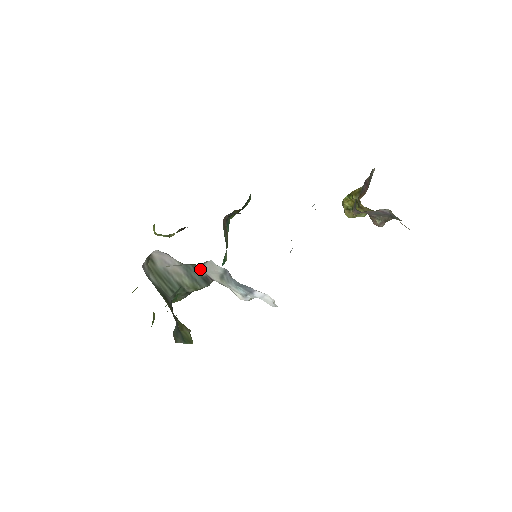
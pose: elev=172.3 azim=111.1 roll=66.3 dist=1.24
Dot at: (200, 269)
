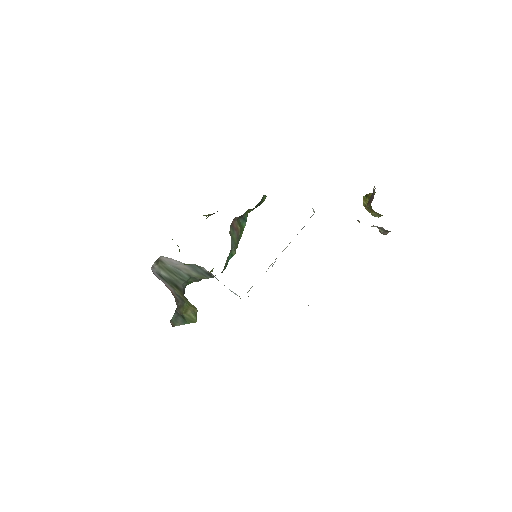
Dot at: (202, 268)
